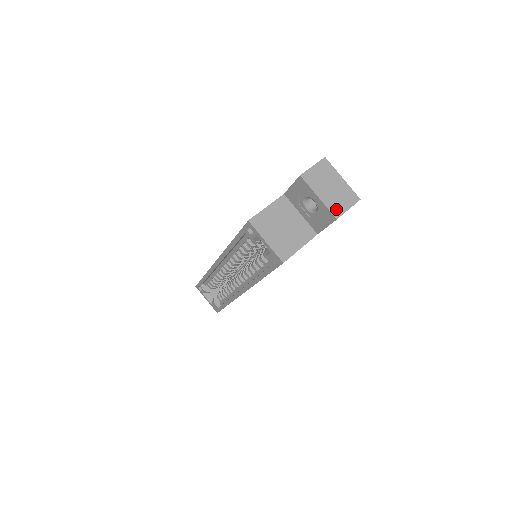
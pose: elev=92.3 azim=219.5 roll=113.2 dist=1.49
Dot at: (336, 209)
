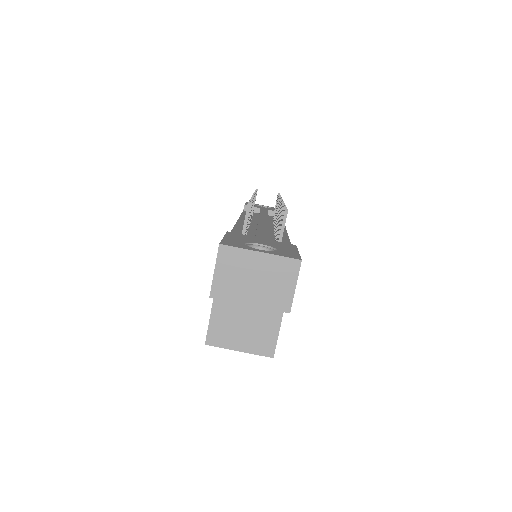
Dot at: (280, 301)
